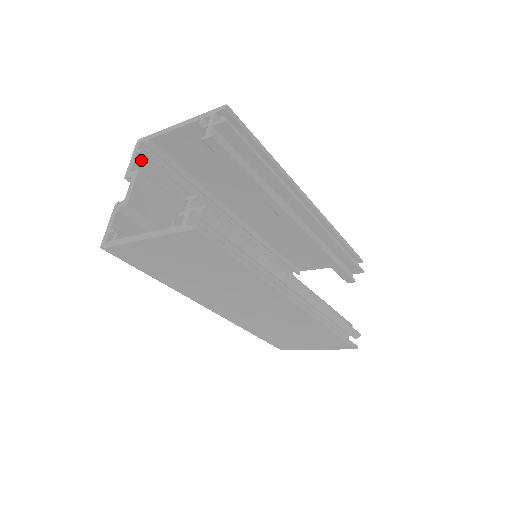
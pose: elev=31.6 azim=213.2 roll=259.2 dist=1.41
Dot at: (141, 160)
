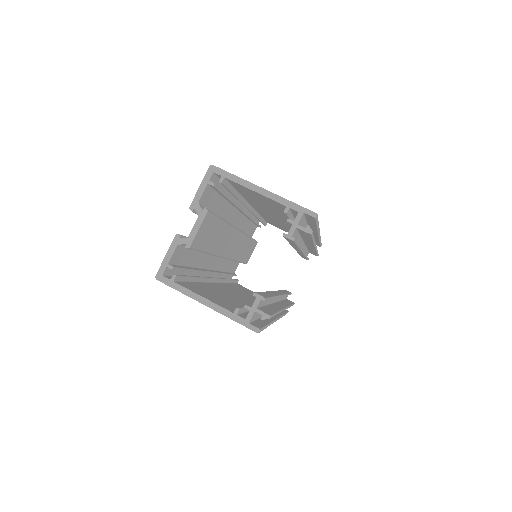
Dot at: (208, 188)
